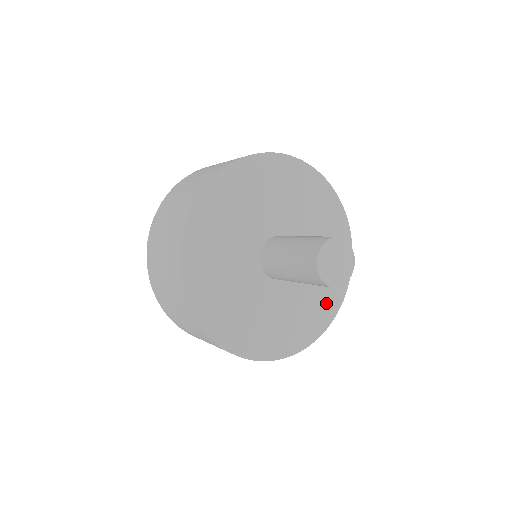
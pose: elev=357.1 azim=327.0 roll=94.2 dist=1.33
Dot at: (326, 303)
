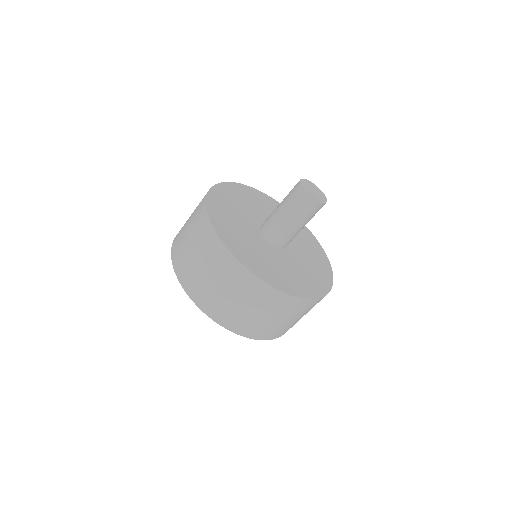
Dot at: (309, 285)
